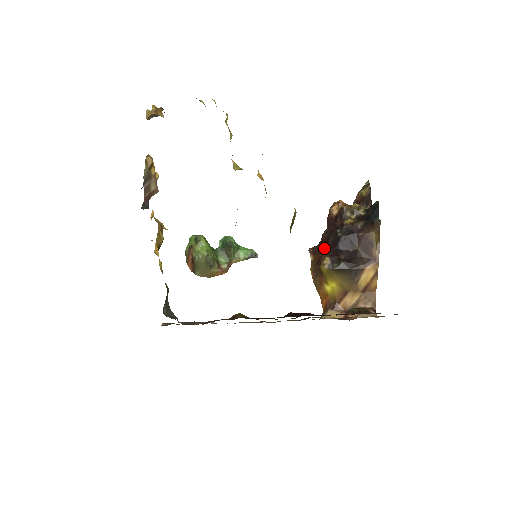
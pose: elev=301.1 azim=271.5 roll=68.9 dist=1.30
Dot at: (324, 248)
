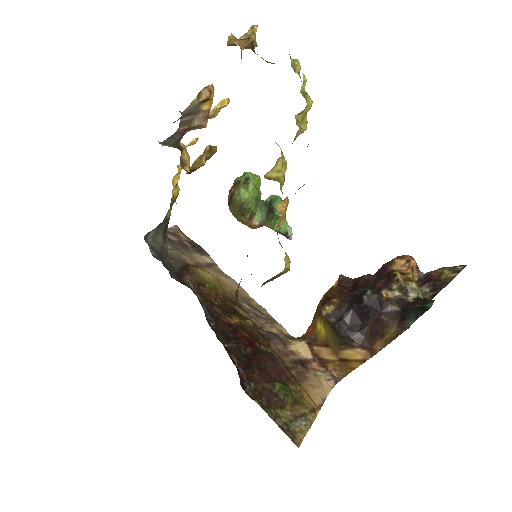
Dot at: (346, 292)
